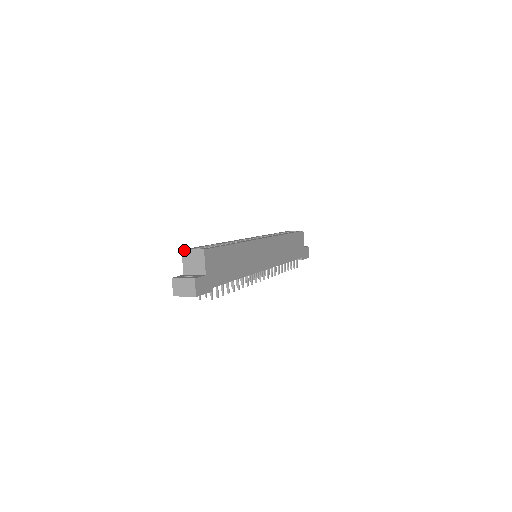
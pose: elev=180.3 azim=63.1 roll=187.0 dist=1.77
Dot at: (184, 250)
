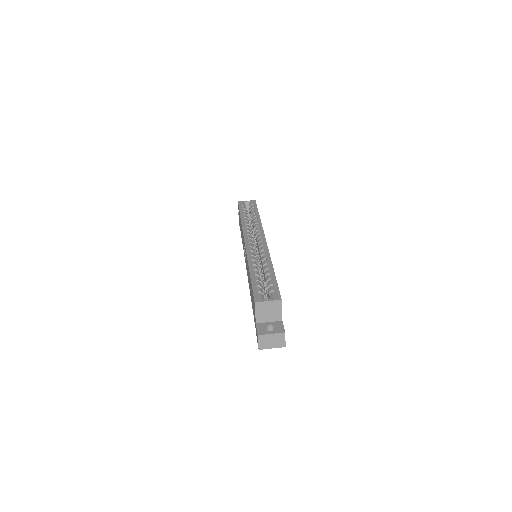
Dot at: (258, 303)
